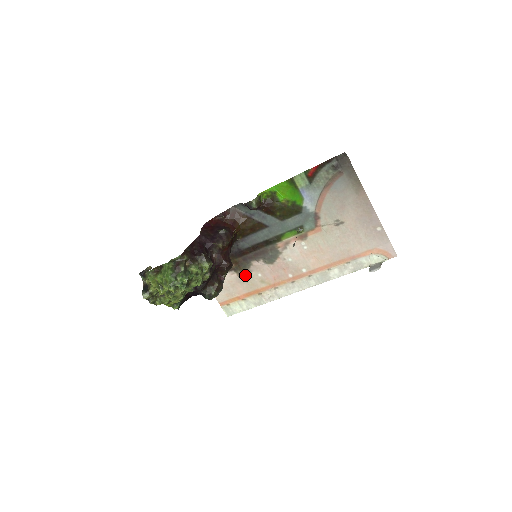
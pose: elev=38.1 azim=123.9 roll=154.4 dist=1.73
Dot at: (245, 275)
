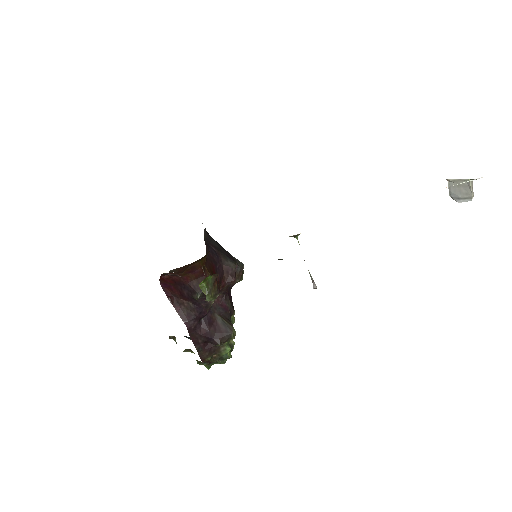
Dot at: occluded
